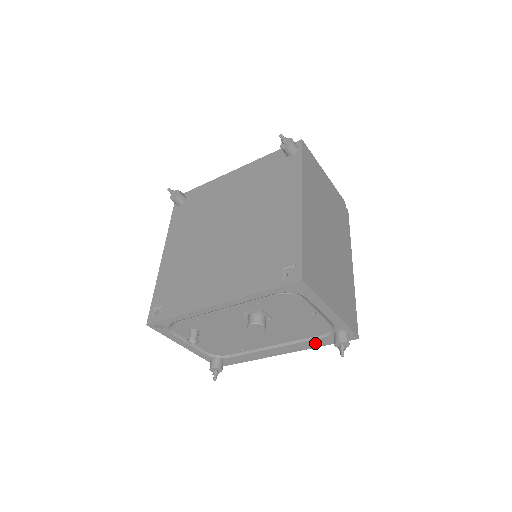
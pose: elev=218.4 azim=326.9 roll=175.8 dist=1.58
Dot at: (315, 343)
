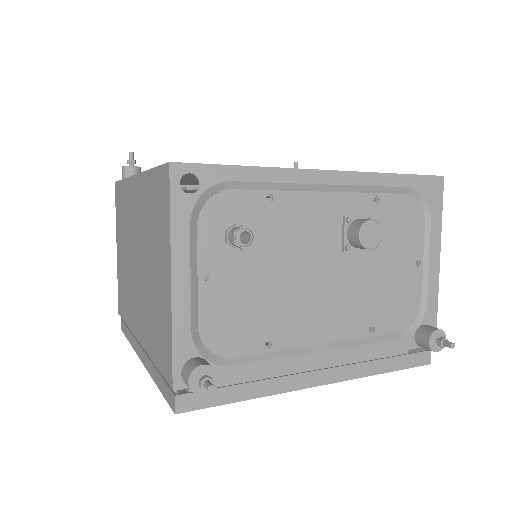
Dot at: (379, 359)
